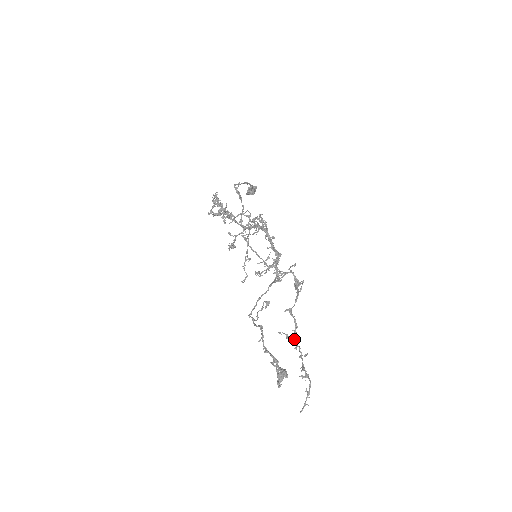
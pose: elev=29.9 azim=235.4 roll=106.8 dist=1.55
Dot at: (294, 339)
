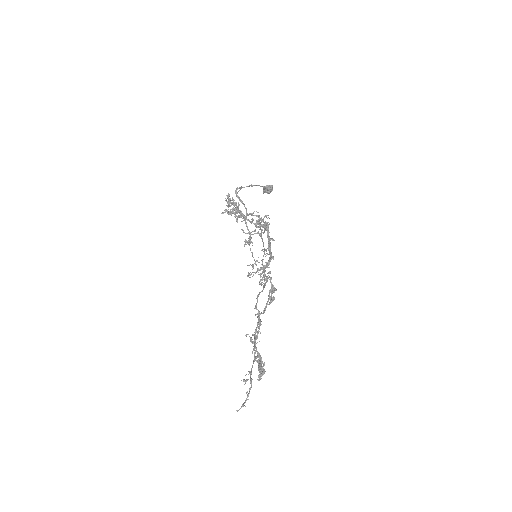
Dot at: (254, 343)
